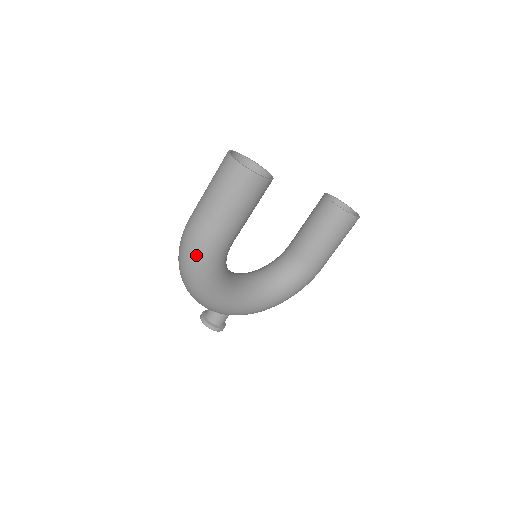
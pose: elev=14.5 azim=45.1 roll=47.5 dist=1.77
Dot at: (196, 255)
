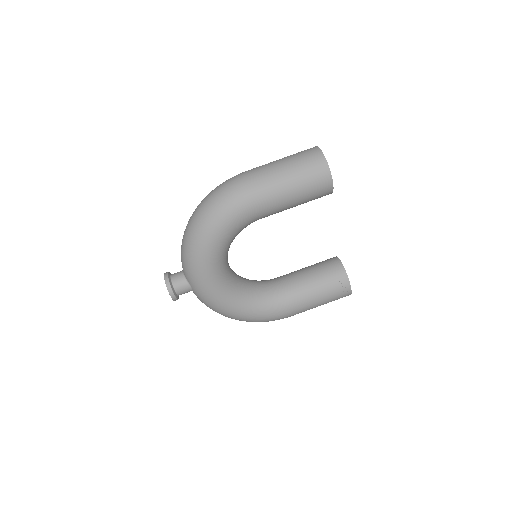
Dot at: (230, 199)
